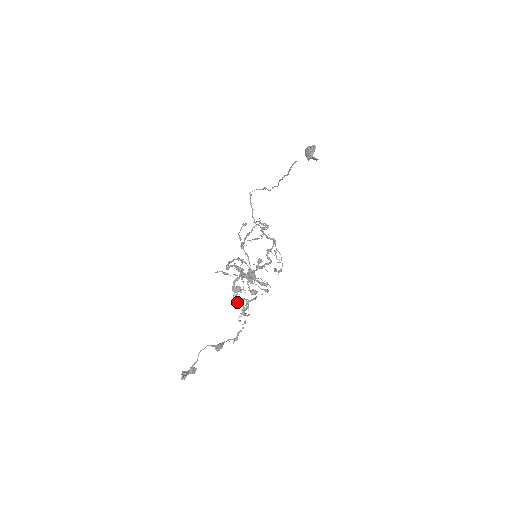
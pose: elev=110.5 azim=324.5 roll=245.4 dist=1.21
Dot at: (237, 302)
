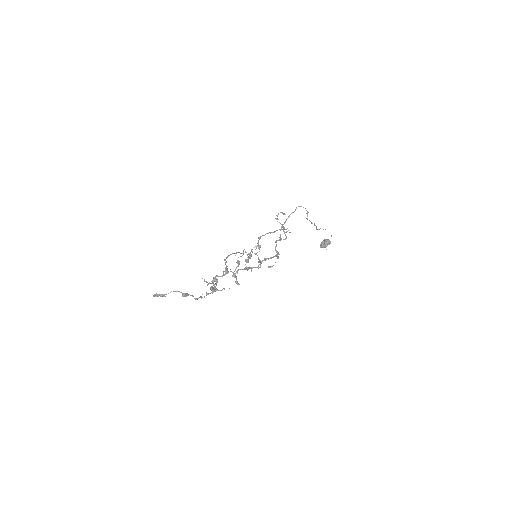
Dot at: occluded
